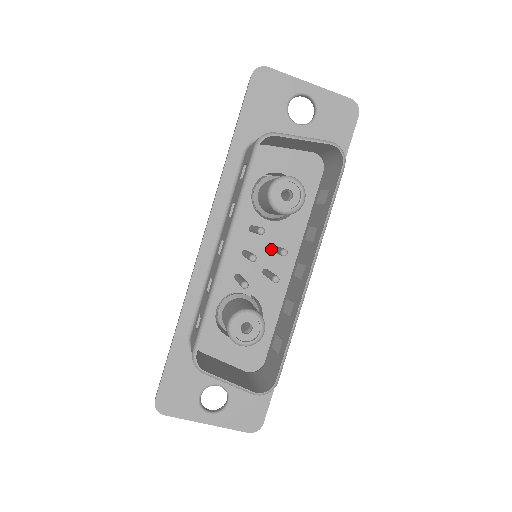
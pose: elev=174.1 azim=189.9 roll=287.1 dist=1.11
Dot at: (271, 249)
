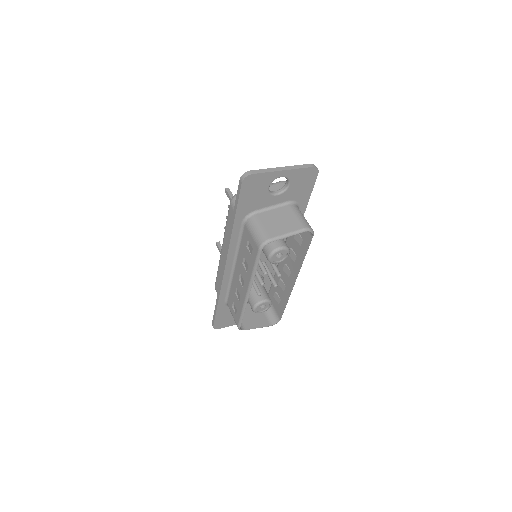
Dot at: occluded
